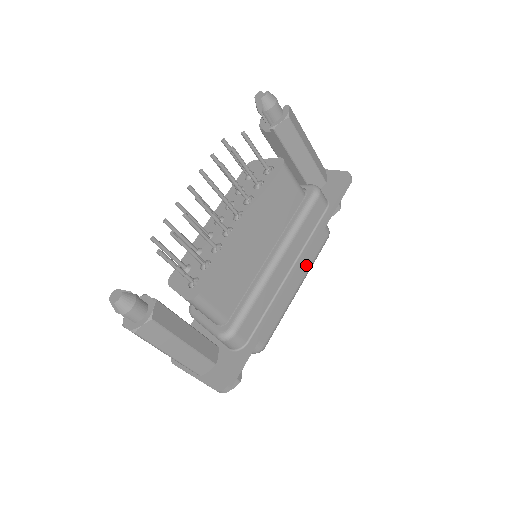
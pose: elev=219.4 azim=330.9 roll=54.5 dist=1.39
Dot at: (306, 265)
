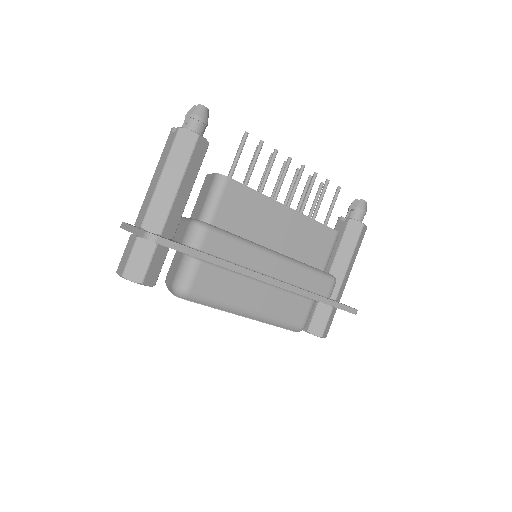
Dot at: (273, 310)
